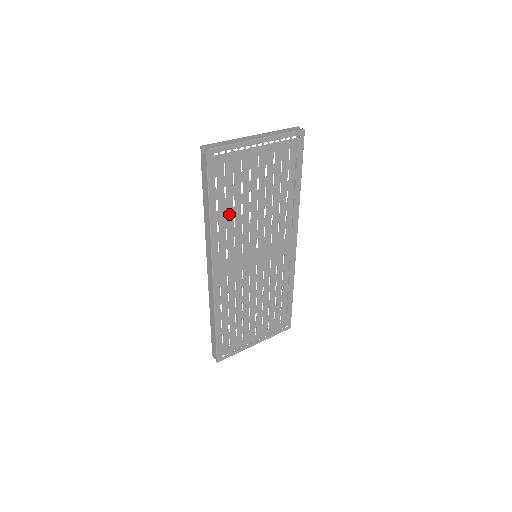
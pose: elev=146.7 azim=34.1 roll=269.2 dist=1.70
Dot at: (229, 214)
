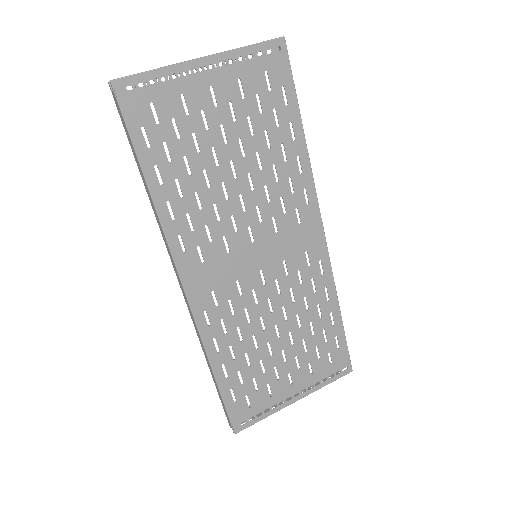
Dot at: (185, 188)
